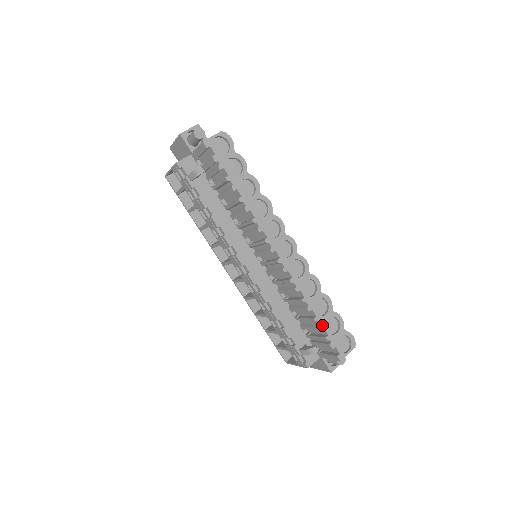
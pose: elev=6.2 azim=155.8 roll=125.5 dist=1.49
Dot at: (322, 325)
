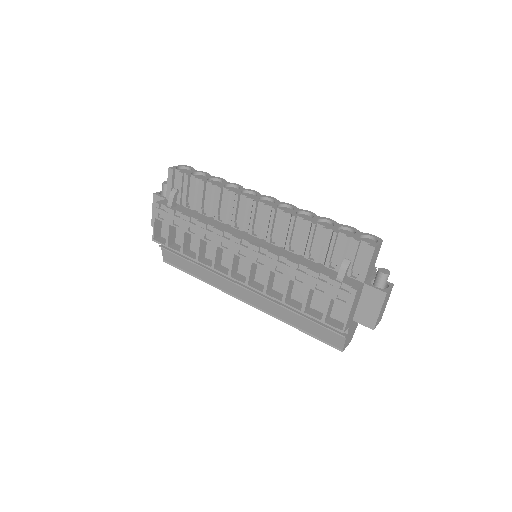
Dot at: (335, 230)
